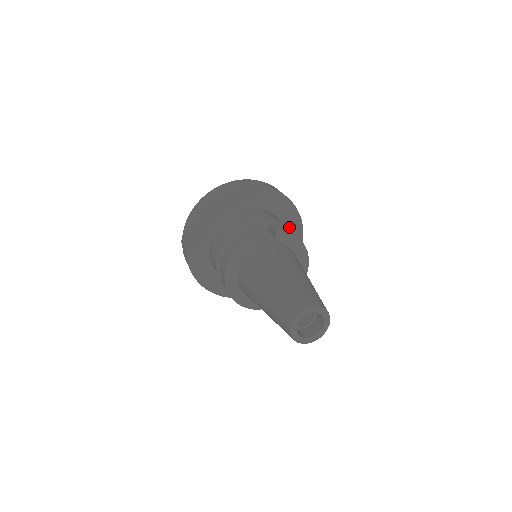
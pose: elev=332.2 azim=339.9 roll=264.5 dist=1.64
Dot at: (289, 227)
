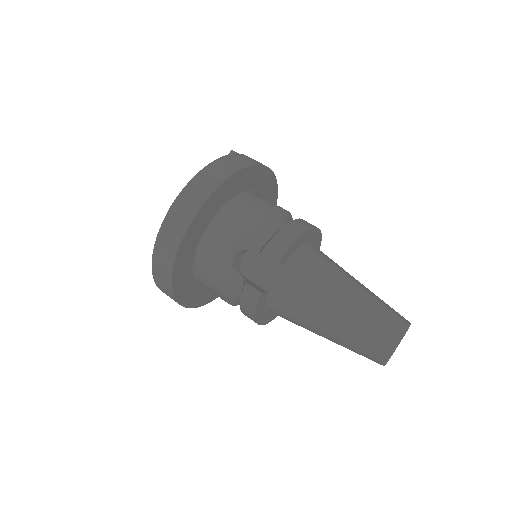
Dot at: (252, 183)
